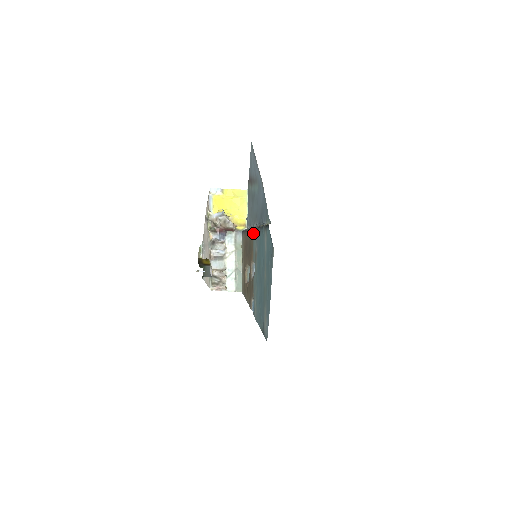
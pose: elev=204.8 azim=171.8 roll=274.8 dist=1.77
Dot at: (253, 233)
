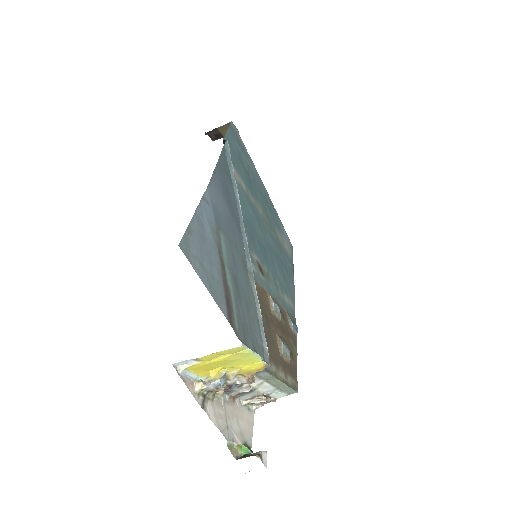
Dot at: occluded
